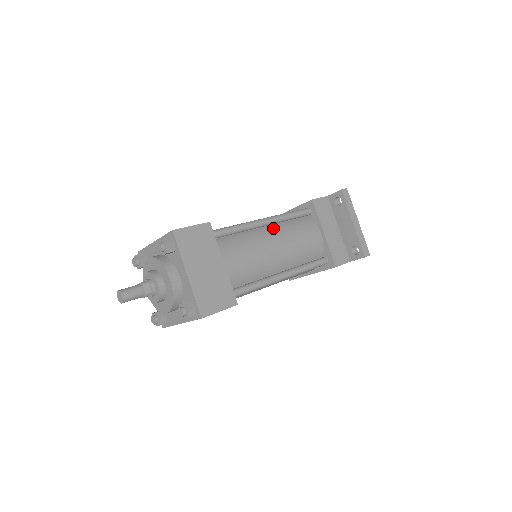
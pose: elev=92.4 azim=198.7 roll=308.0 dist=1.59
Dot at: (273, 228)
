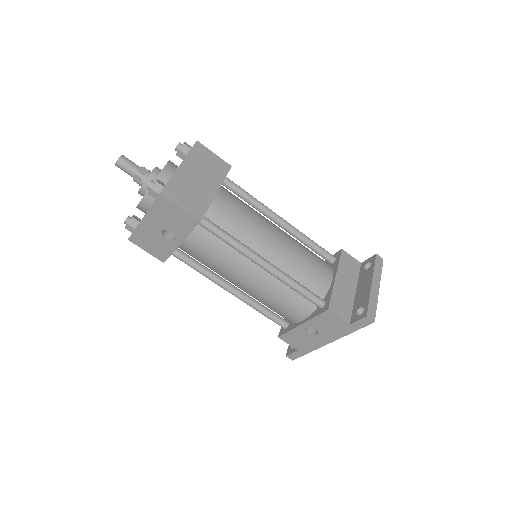
Dot at: (286, 233)
